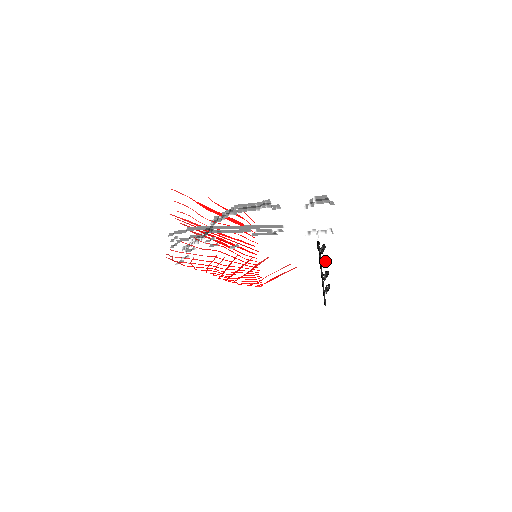
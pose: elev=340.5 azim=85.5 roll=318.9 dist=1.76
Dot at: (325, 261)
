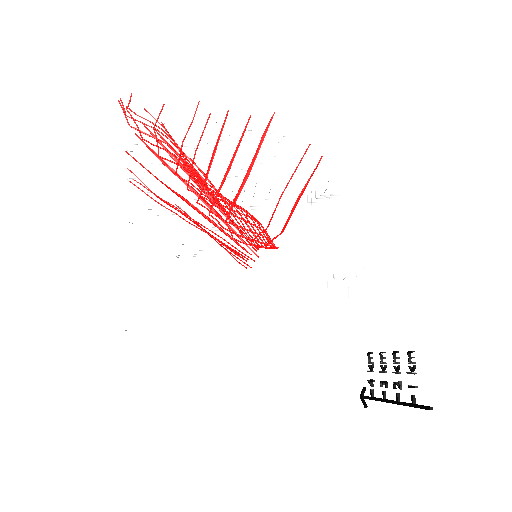
Dot at: (382, 357)
